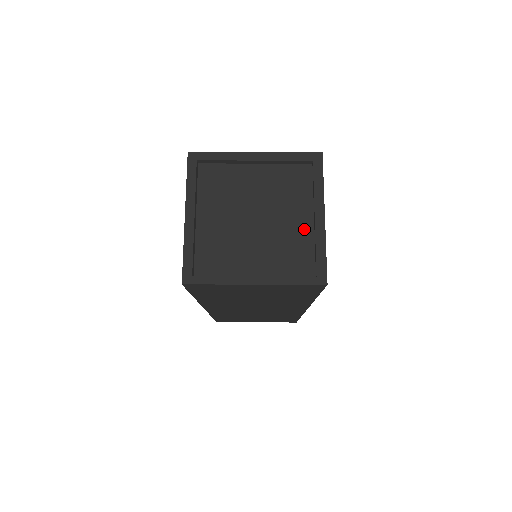
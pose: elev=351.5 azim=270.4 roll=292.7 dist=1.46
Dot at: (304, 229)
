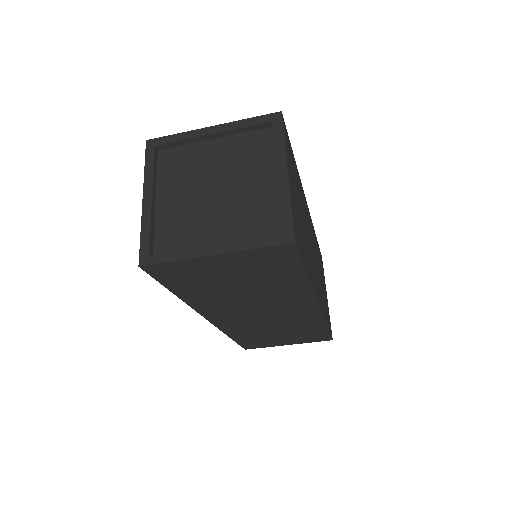
Dot at: (268, 191)
